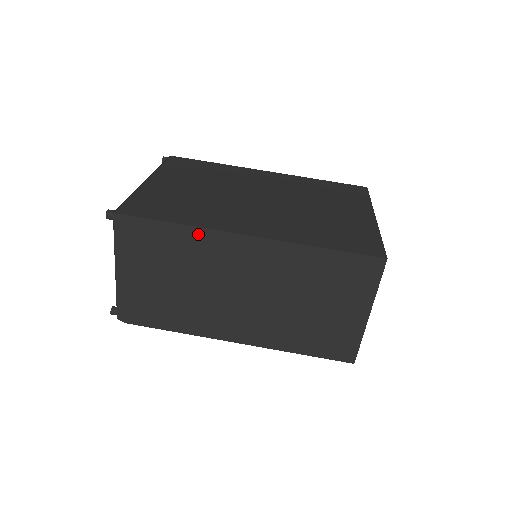
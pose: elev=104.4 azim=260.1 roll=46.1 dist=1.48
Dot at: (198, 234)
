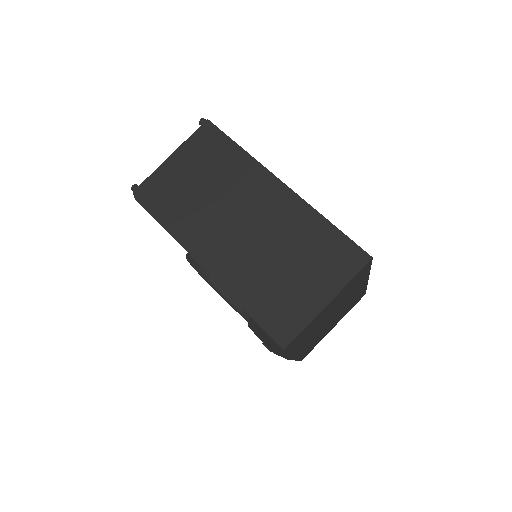
Dot at: (250, 162)
